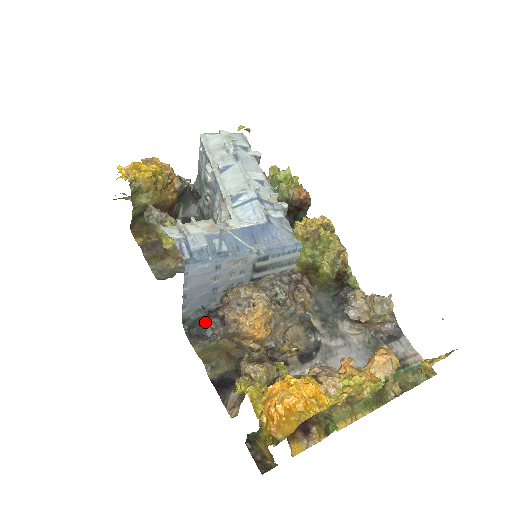
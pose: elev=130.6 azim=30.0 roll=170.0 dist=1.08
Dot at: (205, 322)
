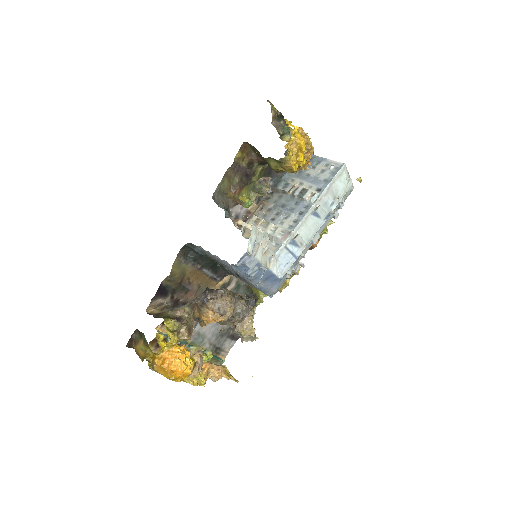
Dot at: (196, 254)
